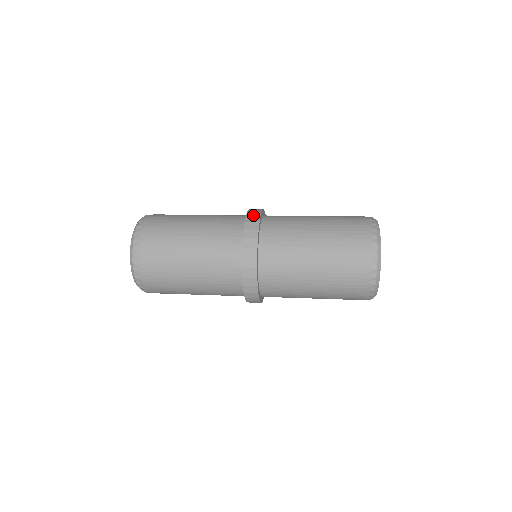
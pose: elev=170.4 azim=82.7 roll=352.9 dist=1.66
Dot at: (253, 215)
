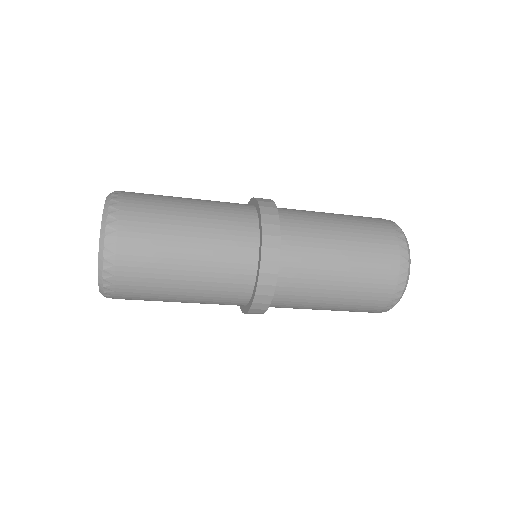
Dot at: occluded
